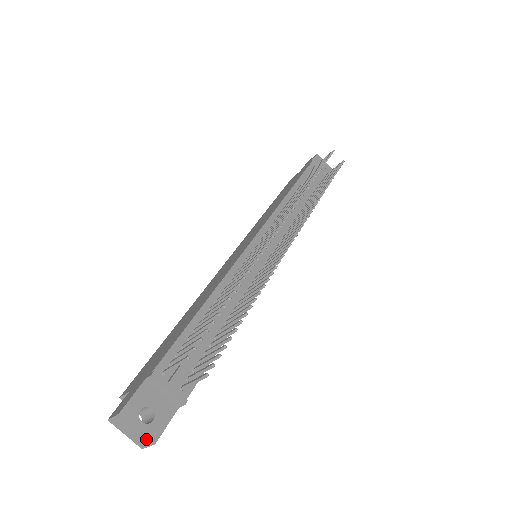
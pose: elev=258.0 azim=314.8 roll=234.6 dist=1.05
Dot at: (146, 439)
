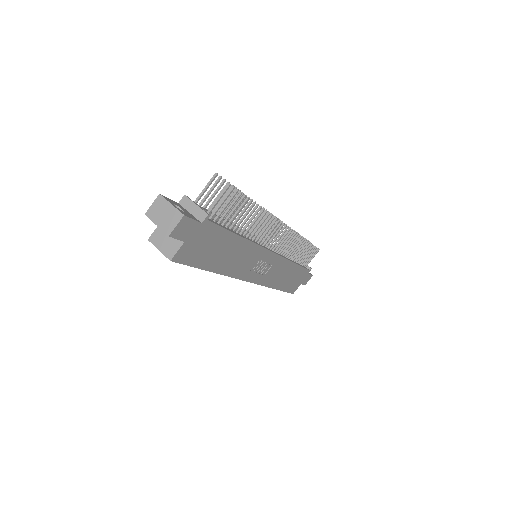
Dot at: (177, 214)
